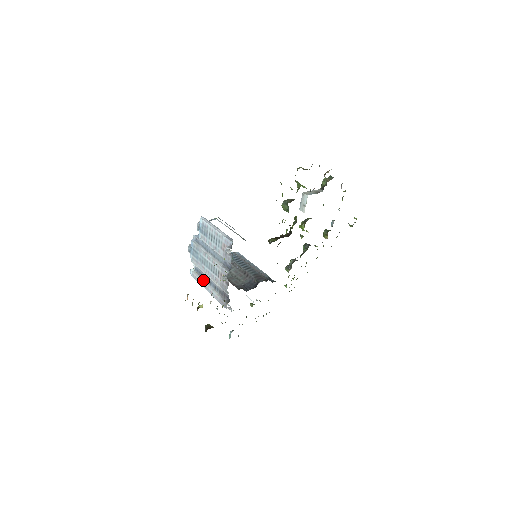
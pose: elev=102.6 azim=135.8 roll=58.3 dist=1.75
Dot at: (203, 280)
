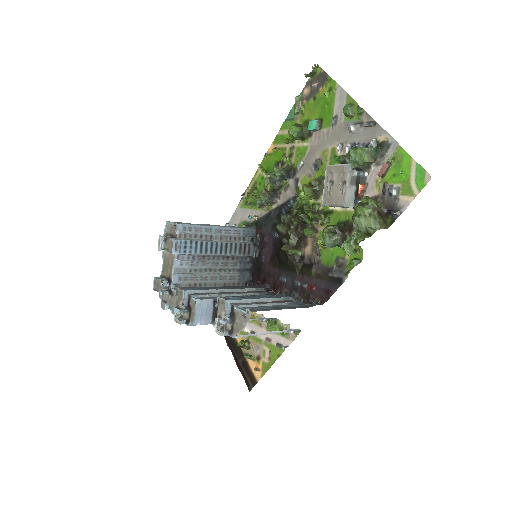
Dot at: occluded
